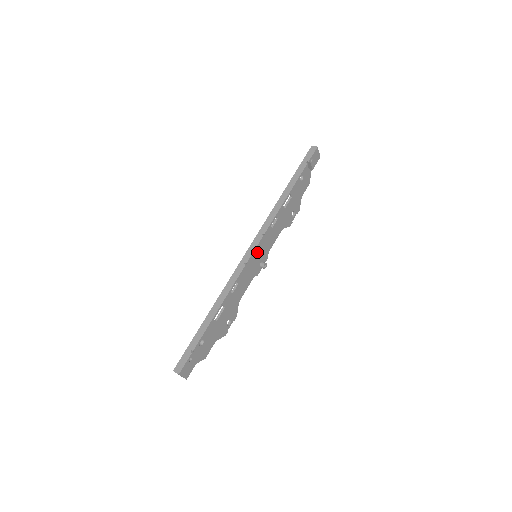
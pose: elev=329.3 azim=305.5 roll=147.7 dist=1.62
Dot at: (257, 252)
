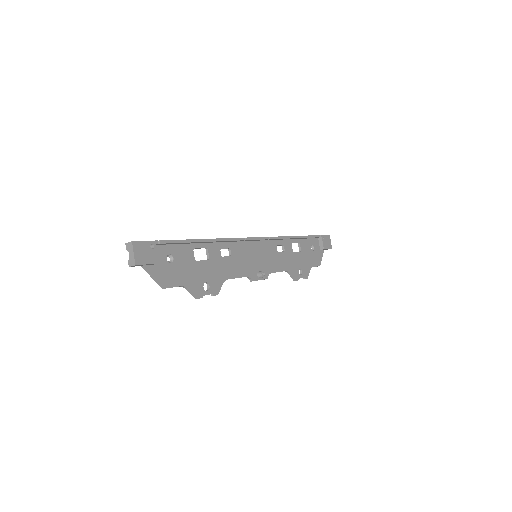
Dot at: (258, 253)
